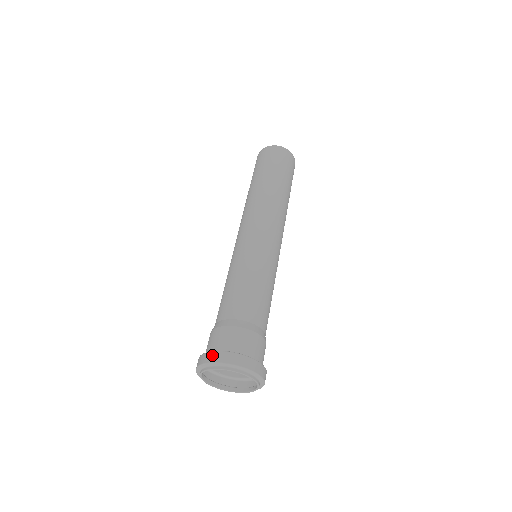
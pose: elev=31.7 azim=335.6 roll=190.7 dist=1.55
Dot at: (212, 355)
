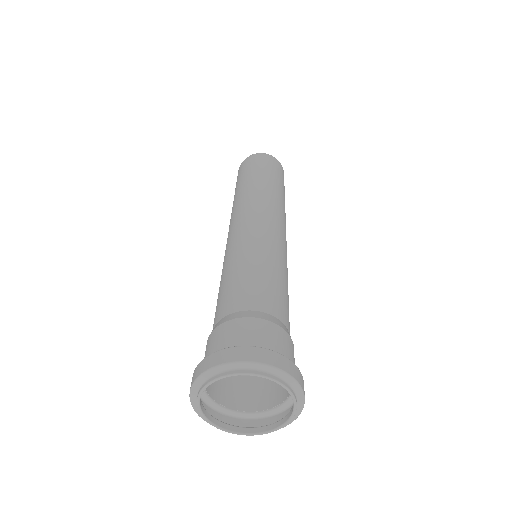
Dot at: (277, 357)
